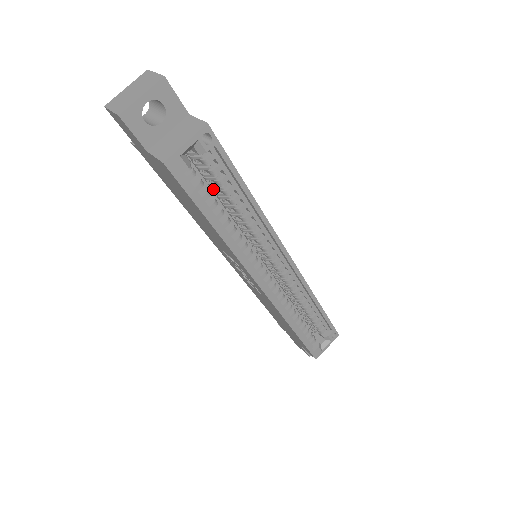
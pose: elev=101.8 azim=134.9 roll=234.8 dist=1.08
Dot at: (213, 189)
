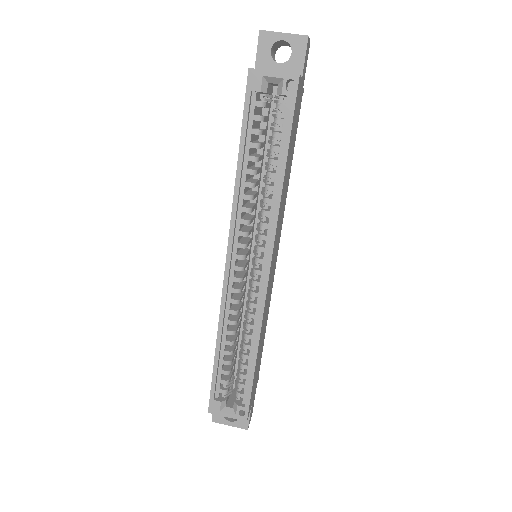
Dot at: occluded
